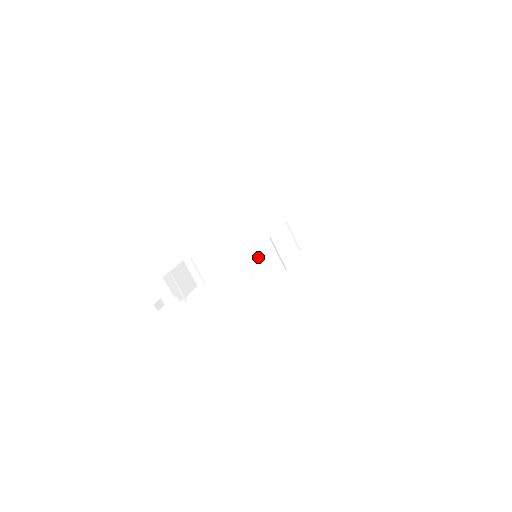
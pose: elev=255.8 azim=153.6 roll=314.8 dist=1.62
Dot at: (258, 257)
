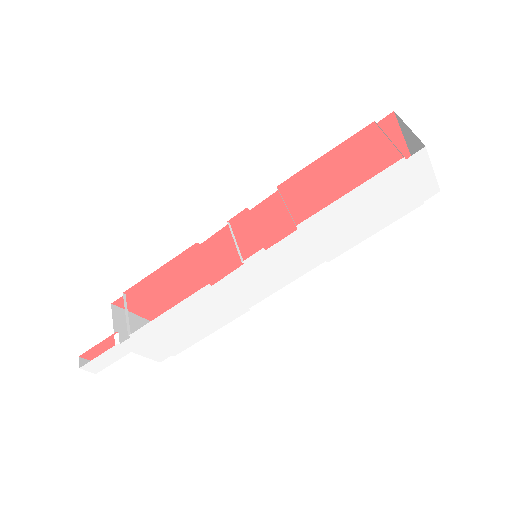
Dot at: occluded
